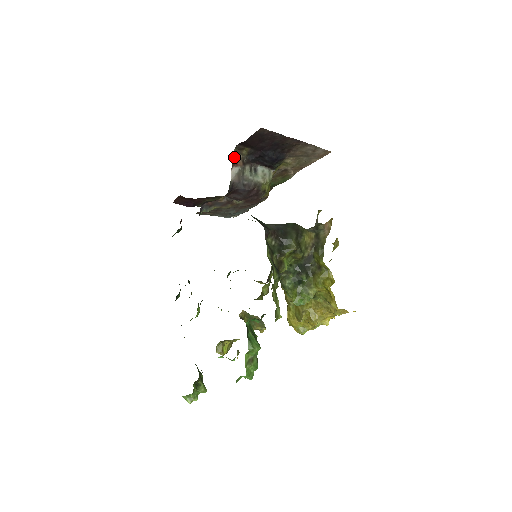
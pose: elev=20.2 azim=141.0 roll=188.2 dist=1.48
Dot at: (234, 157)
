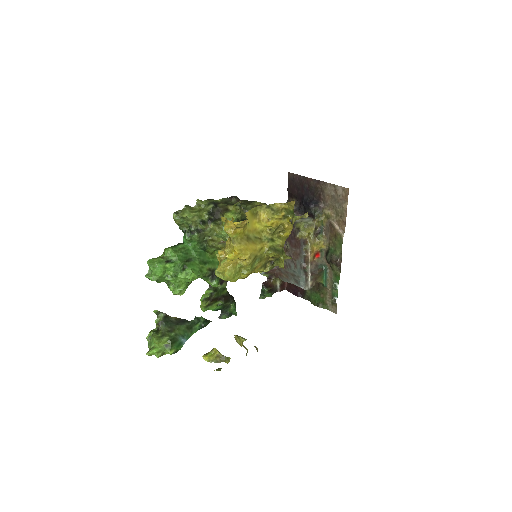
Dot at: occluded
